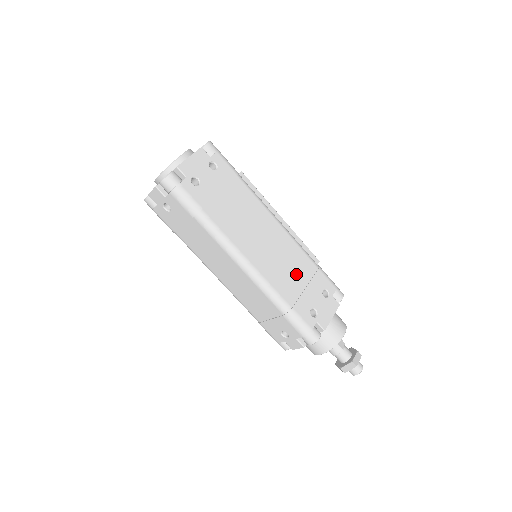
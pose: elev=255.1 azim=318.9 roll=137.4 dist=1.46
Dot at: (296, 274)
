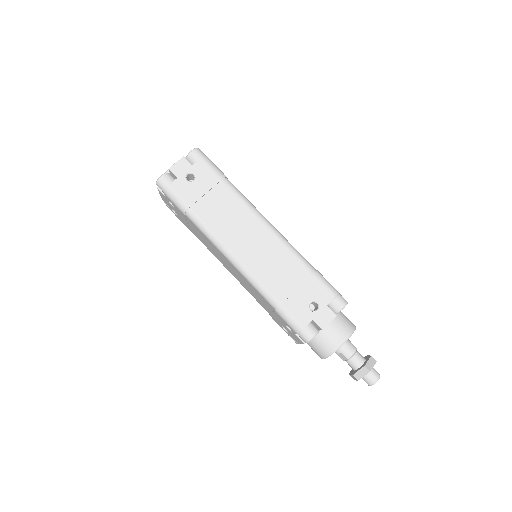
Dot at: occluded
